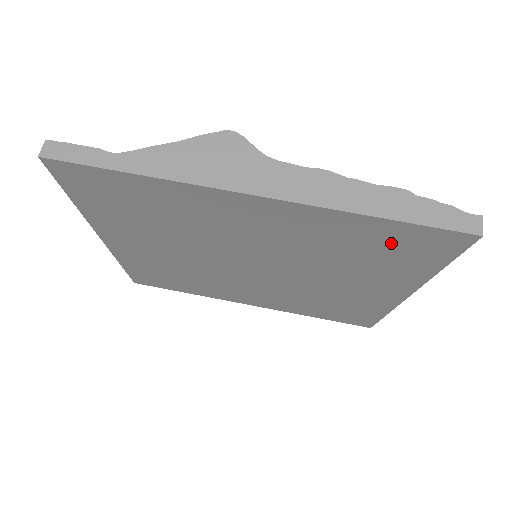
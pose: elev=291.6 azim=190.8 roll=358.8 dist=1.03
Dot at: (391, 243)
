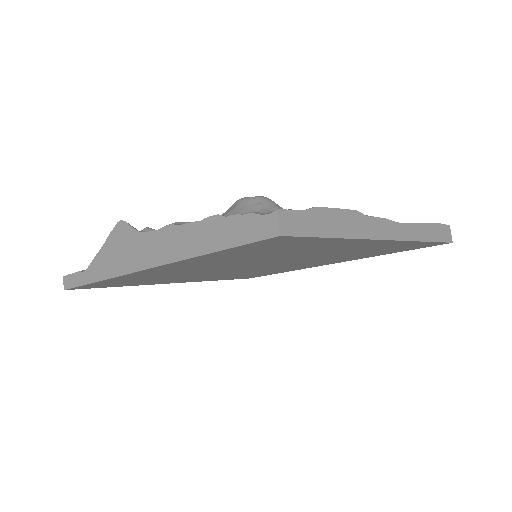
Dot at: (259, 250)
